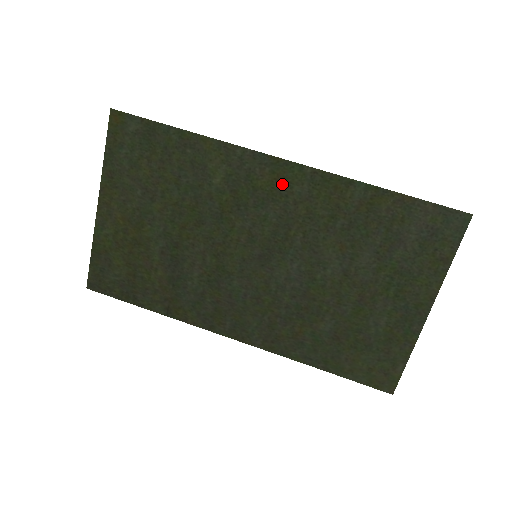
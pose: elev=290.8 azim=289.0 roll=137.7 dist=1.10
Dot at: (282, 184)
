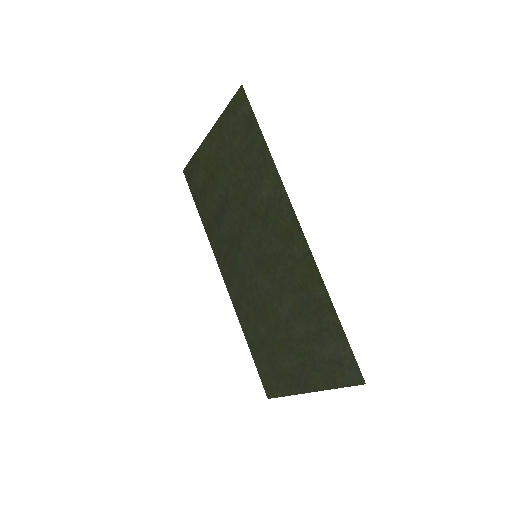
Dot at: (291, 237)
